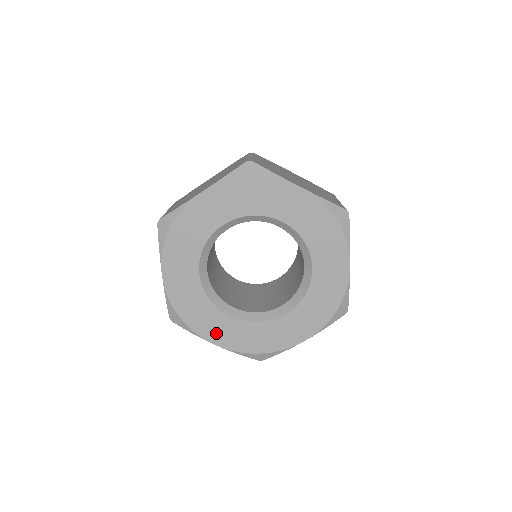
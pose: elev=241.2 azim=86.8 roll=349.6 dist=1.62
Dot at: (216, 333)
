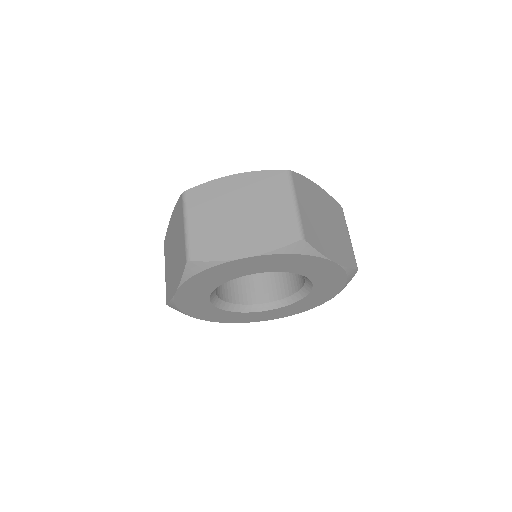
Dot at: (206, 316)
